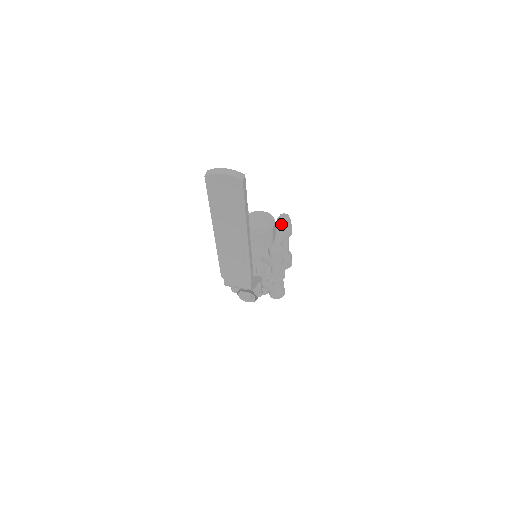
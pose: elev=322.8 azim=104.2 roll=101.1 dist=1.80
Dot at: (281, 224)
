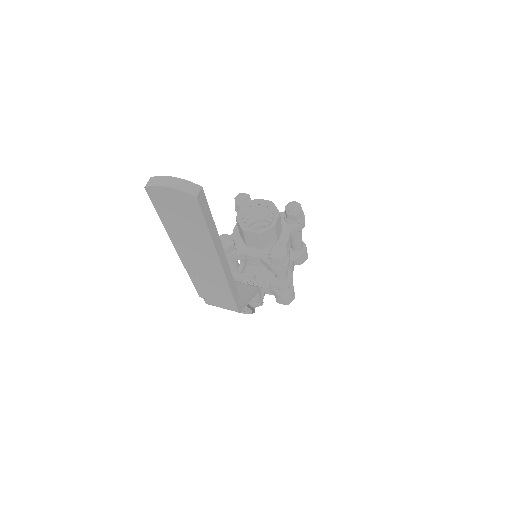
Dot at: (289, 216)
